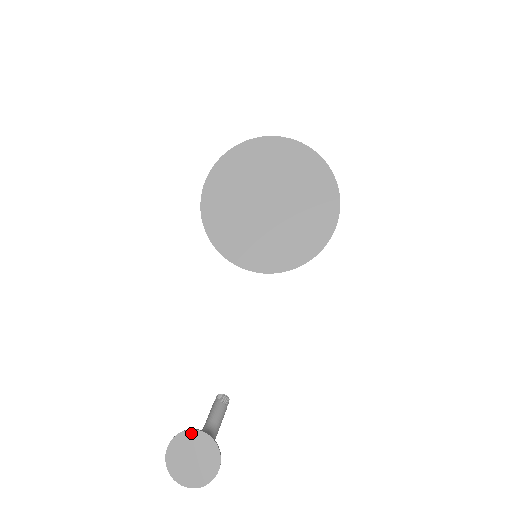
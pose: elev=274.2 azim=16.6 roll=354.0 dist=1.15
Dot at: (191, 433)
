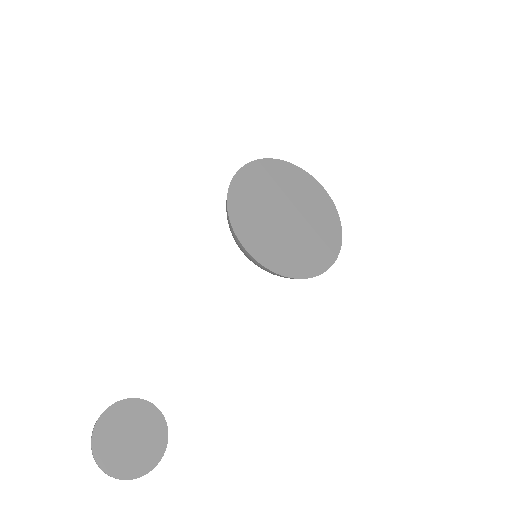
Dot at: (141, 403)
